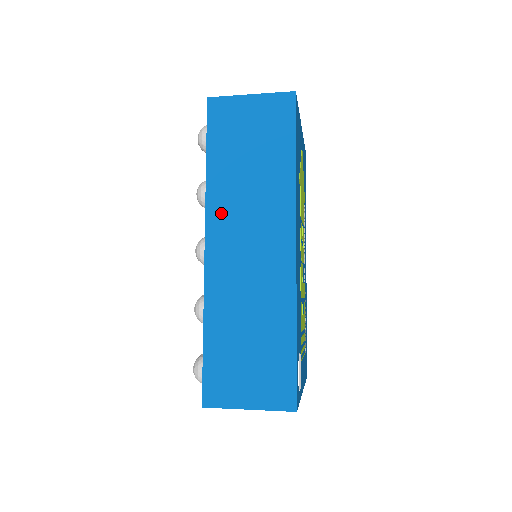
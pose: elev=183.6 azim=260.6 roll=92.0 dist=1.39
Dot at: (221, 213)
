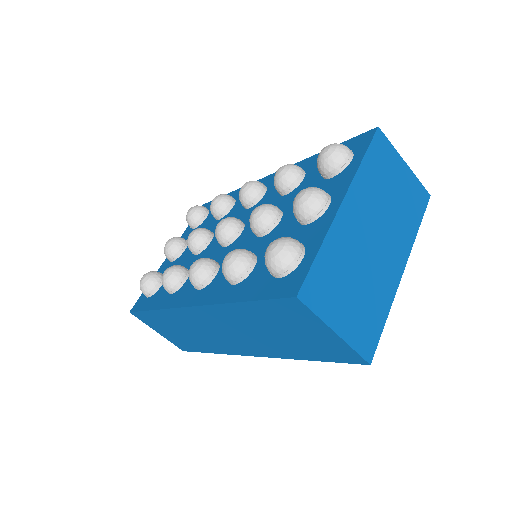
Dot at: occluded
